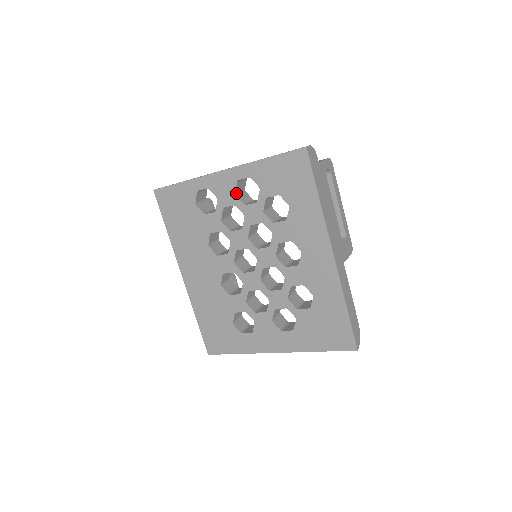
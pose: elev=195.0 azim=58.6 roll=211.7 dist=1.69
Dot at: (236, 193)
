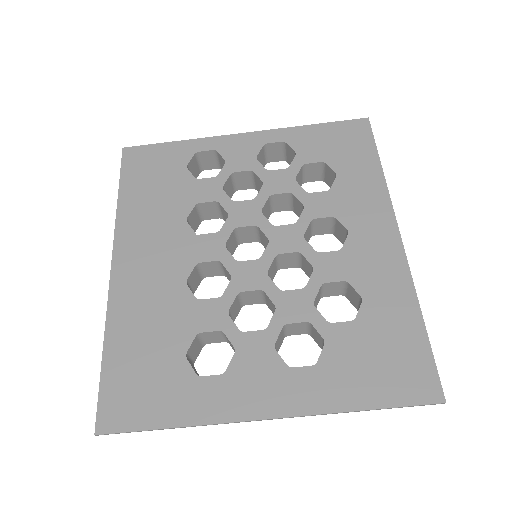
Dot at: (256, 159)
